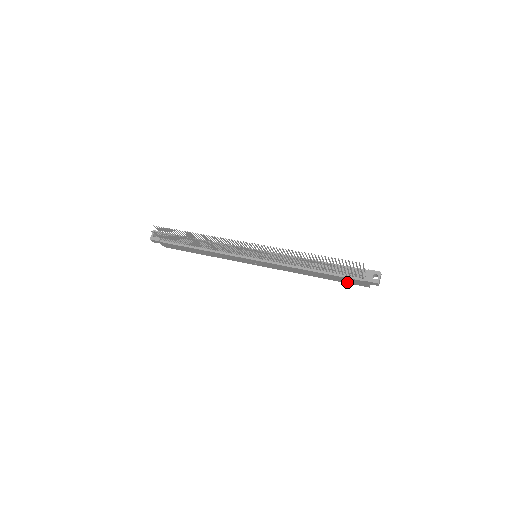
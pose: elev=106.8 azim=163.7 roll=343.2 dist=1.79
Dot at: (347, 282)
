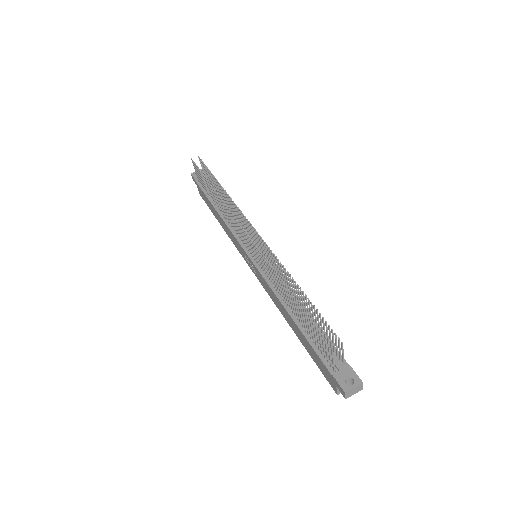
Dot at: (318, 364)
